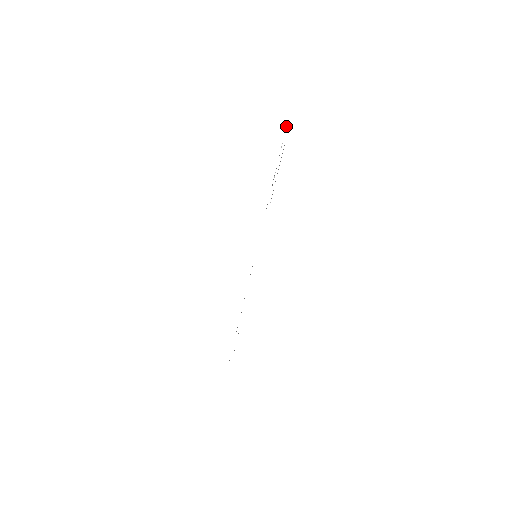
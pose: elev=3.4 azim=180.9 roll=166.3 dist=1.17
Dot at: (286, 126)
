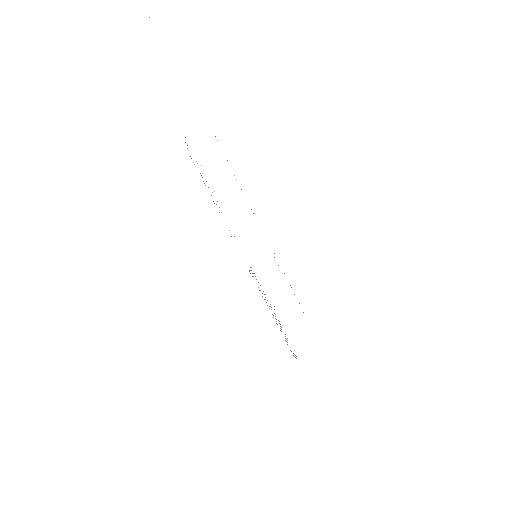
Dot at: occluded
